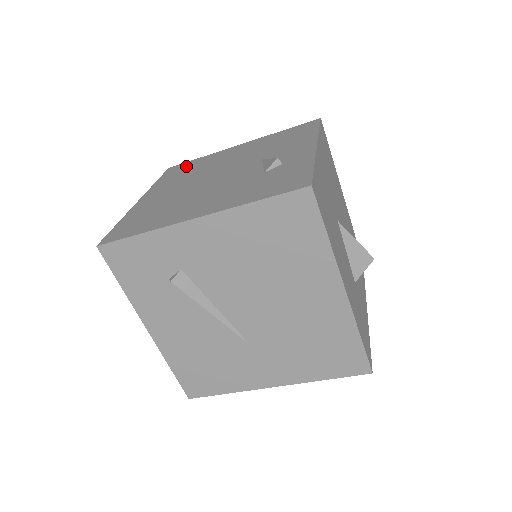
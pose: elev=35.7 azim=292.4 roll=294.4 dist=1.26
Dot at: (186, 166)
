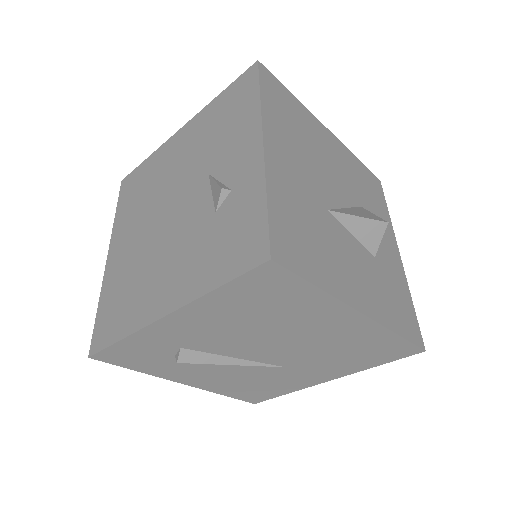
Dot at: (136, 180)
